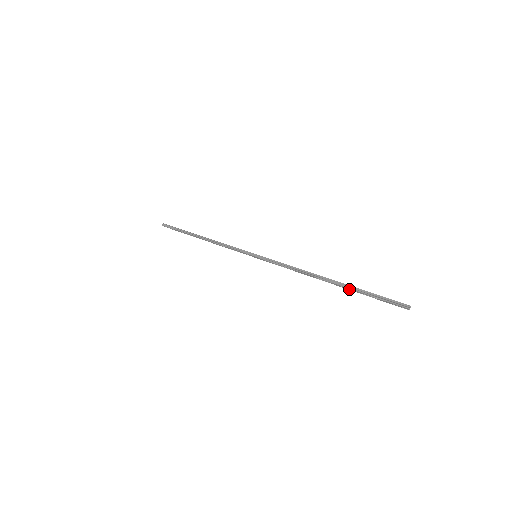
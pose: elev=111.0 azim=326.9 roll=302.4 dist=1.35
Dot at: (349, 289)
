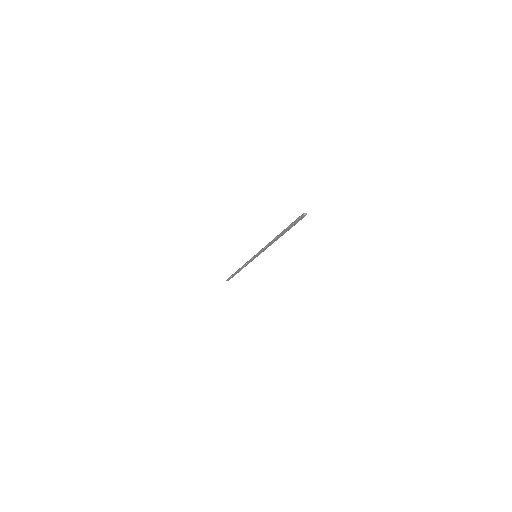
Dot at: (285, 231)
